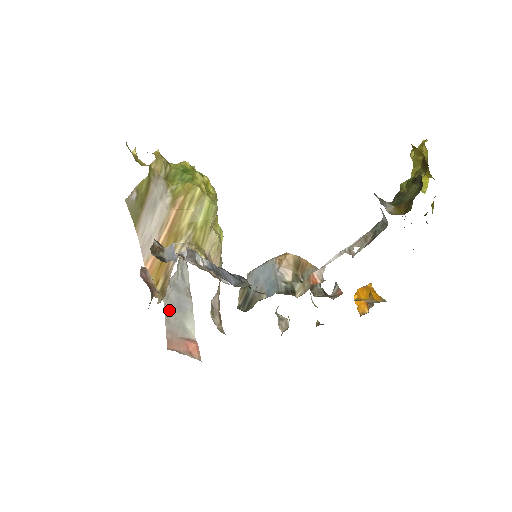
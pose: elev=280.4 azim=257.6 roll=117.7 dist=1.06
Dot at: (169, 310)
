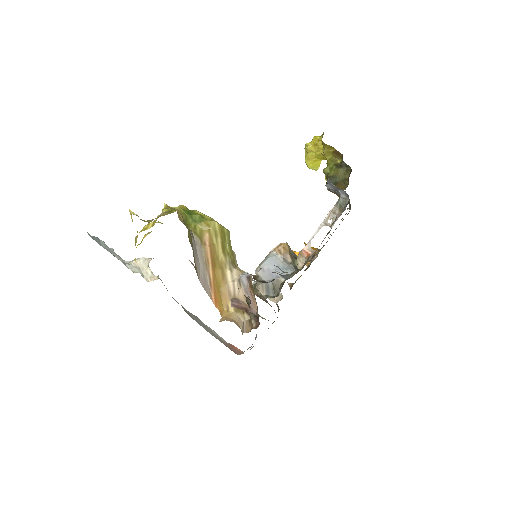
Dot at: (207, 331)
